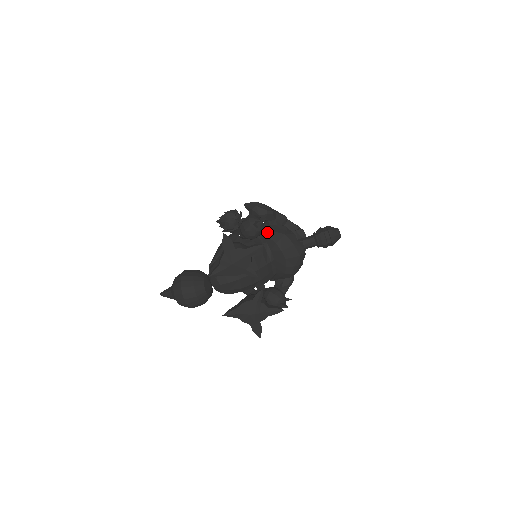
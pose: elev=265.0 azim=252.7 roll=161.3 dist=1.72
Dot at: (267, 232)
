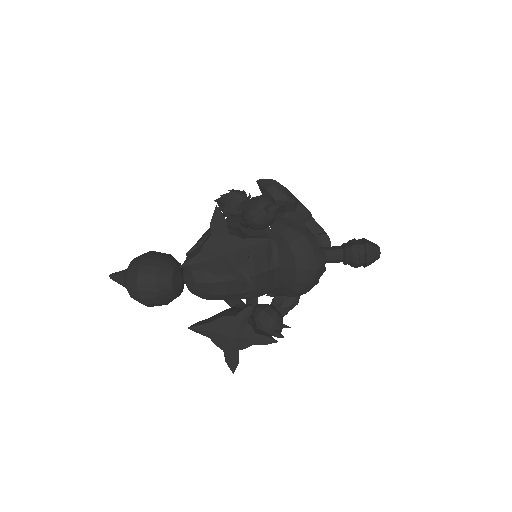
Dot at: (280, 225)
